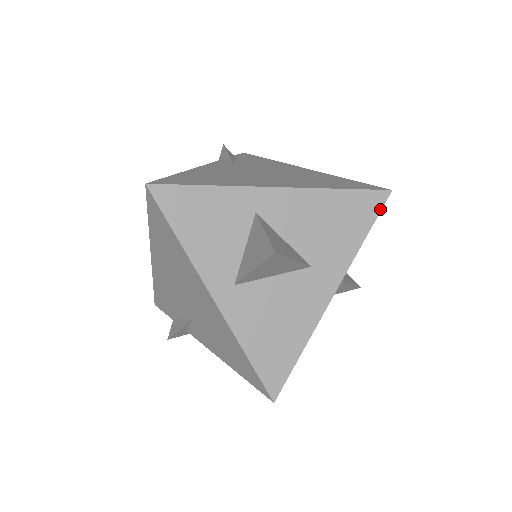
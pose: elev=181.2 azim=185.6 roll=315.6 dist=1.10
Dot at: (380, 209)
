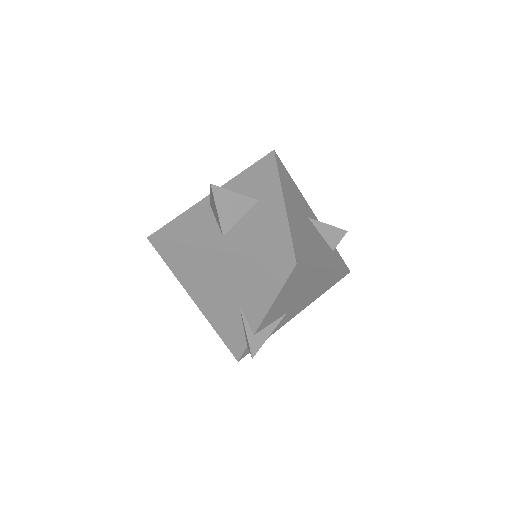
Dot at: (275, 159)
